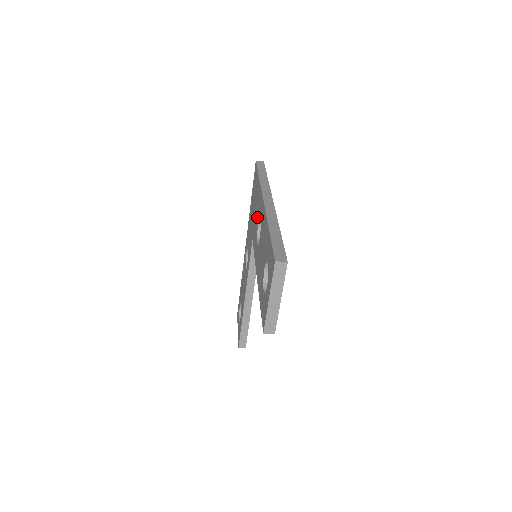
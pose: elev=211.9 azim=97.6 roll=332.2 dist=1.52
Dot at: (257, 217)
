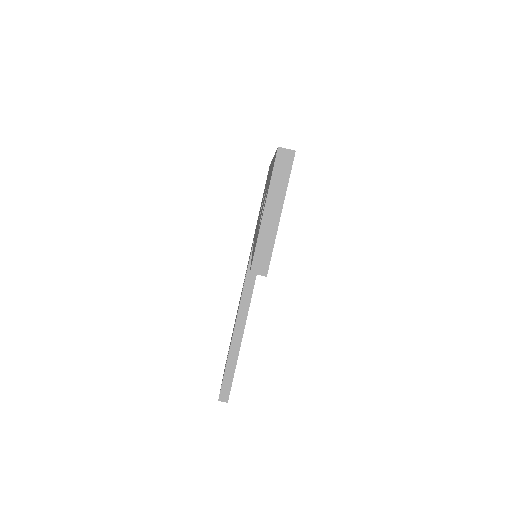
Dot at: occluded
